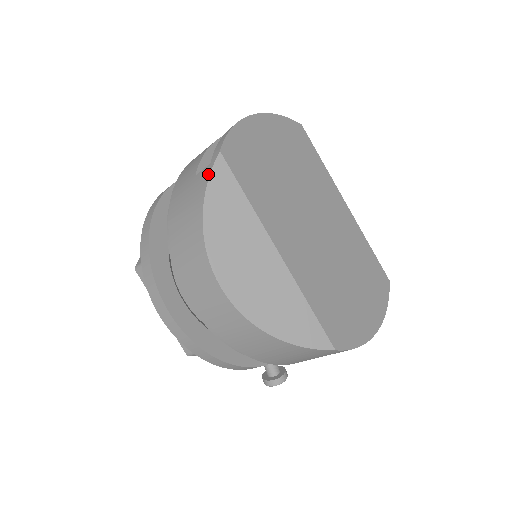
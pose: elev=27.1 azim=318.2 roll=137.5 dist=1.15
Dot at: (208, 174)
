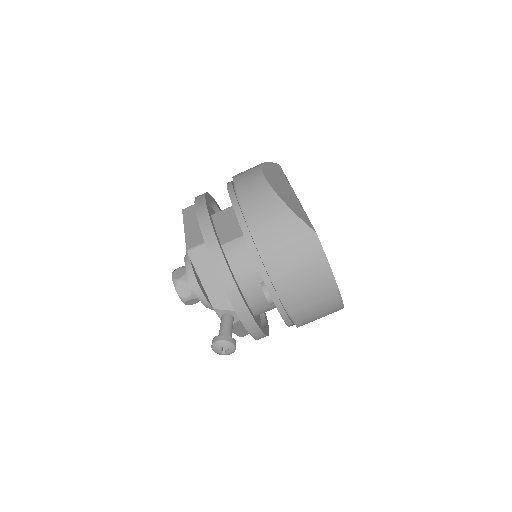
Dot at: occluded
